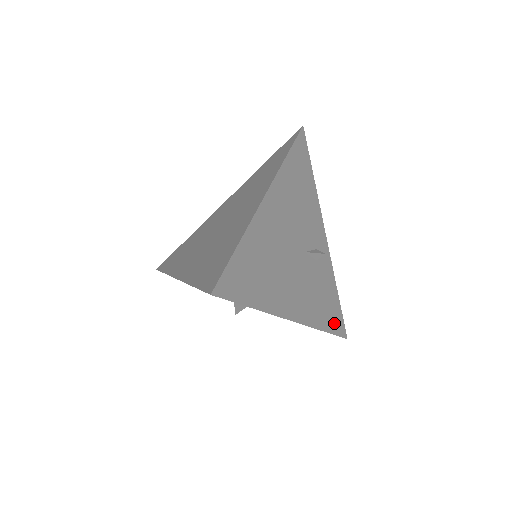
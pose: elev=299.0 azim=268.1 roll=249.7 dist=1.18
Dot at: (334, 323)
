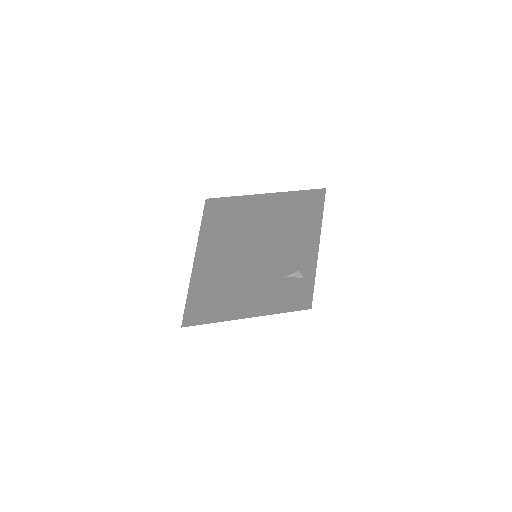
Dot at: (300, 305)
